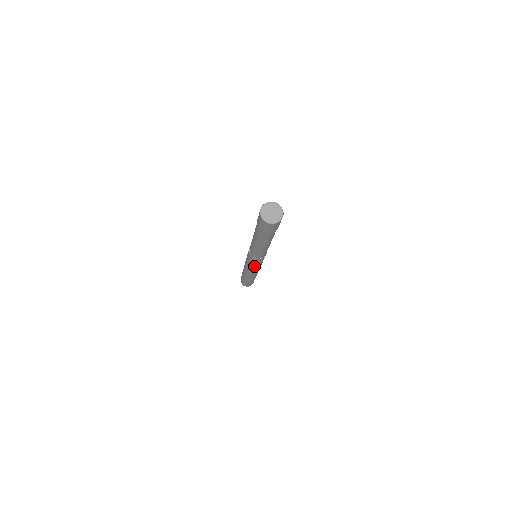
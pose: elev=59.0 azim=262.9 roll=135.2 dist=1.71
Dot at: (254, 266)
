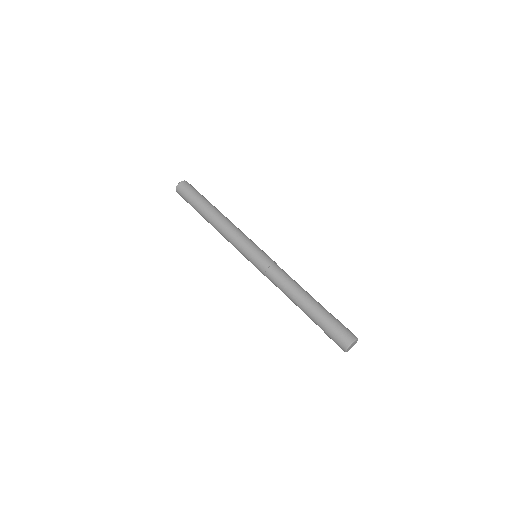
Dot at: occluded
